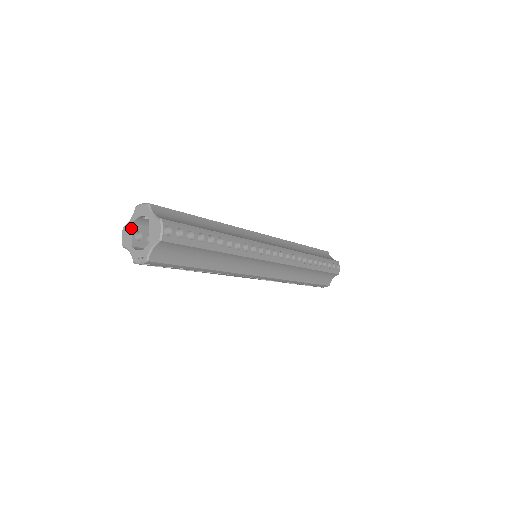
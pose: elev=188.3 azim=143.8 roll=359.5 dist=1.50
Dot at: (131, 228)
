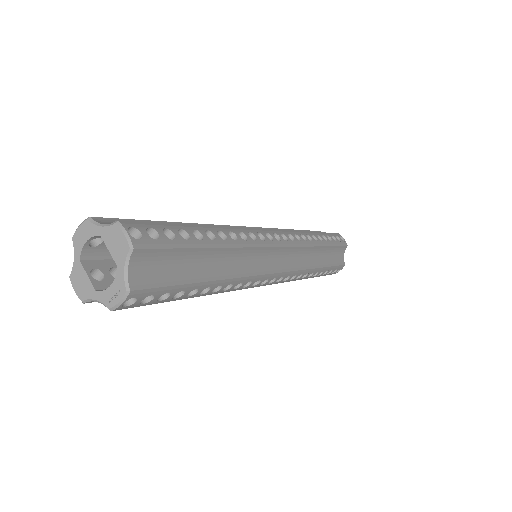
Dot at: (81, 268)
